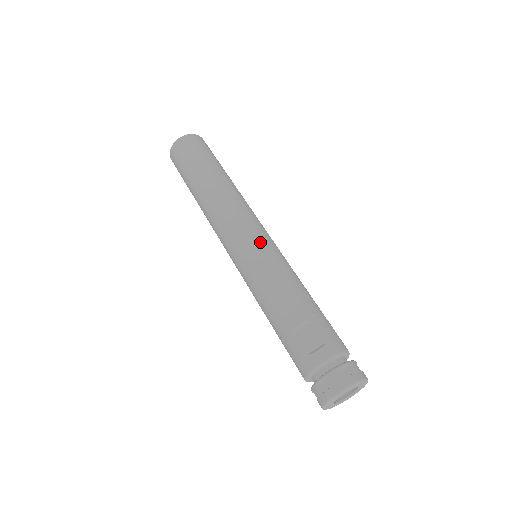
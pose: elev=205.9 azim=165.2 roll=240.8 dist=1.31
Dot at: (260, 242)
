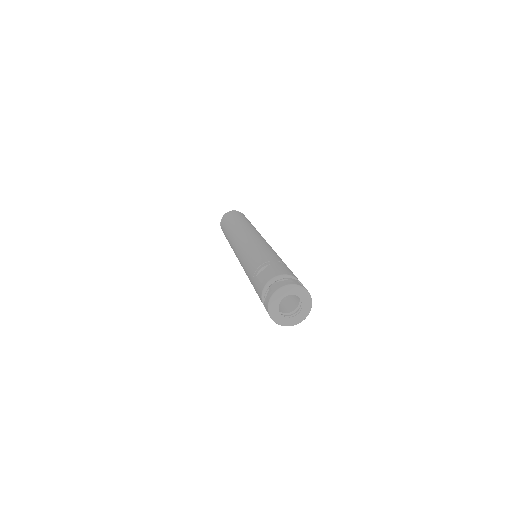
Dot at: (252, 240)
